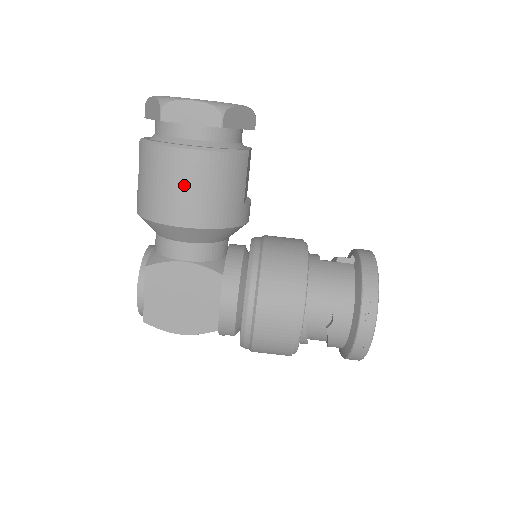
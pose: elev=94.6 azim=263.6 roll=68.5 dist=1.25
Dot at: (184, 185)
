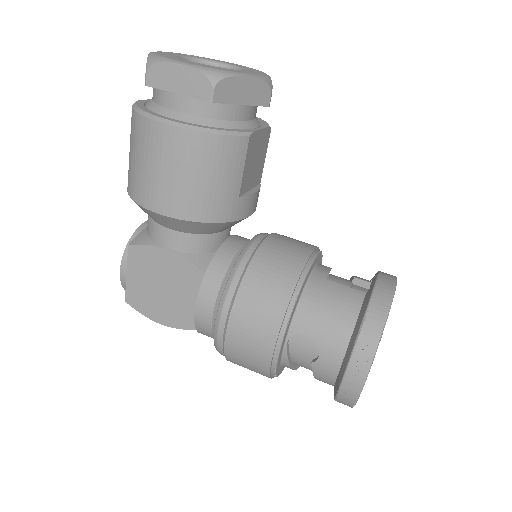
Dot at: (162, 166)
